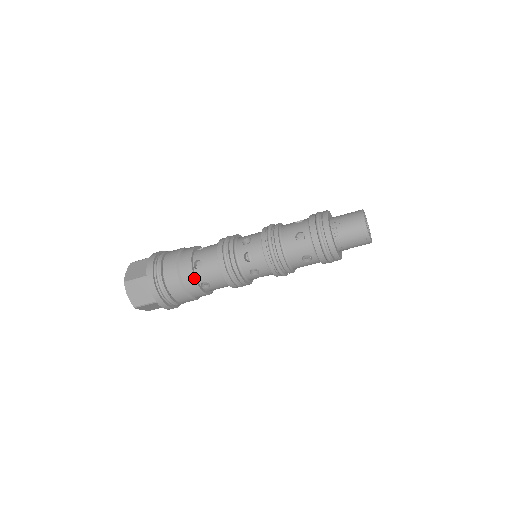
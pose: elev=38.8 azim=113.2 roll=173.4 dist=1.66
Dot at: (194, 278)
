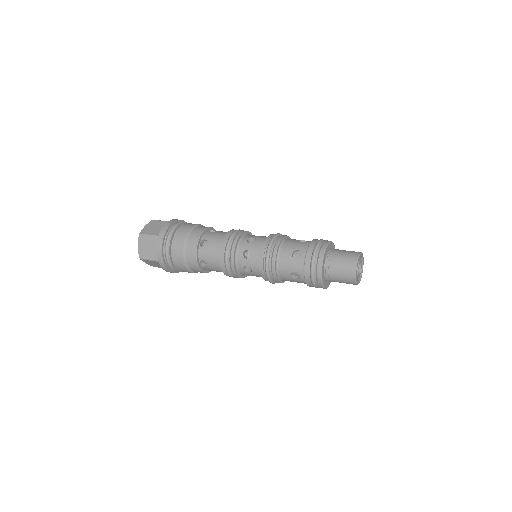
Dot at: (196, 254)
